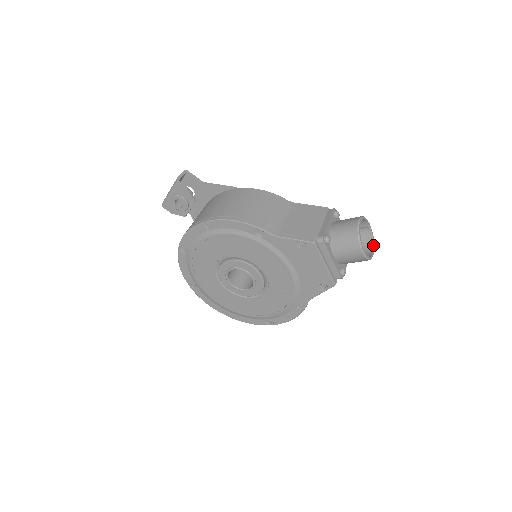
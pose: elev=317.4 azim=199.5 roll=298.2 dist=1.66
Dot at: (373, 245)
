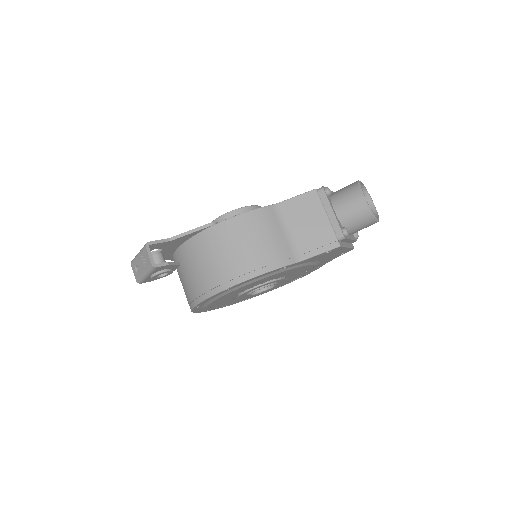
Dot at: (369, 195)
